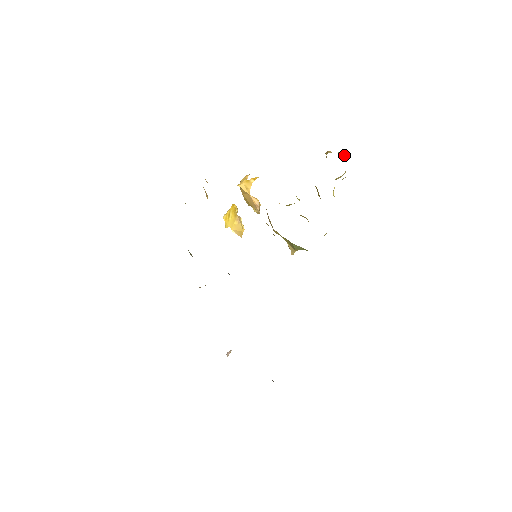
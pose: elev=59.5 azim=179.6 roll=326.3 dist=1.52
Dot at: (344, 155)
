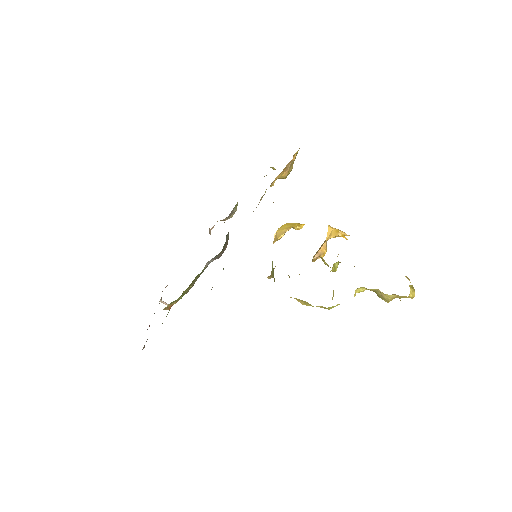
Dot at: (413, 292)
